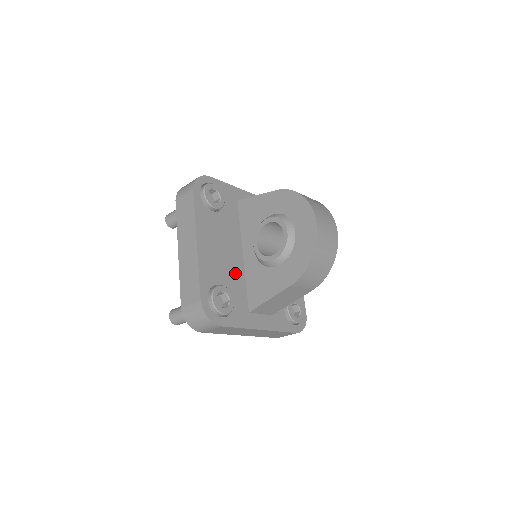
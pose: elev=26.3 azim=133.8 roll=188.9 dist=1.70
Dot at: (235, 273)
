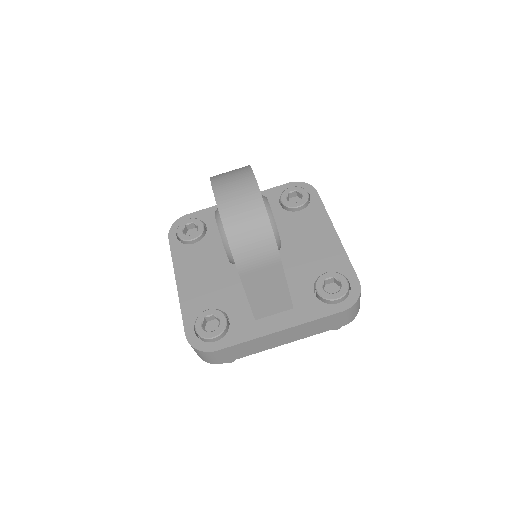
Dot at: (230, 288)
